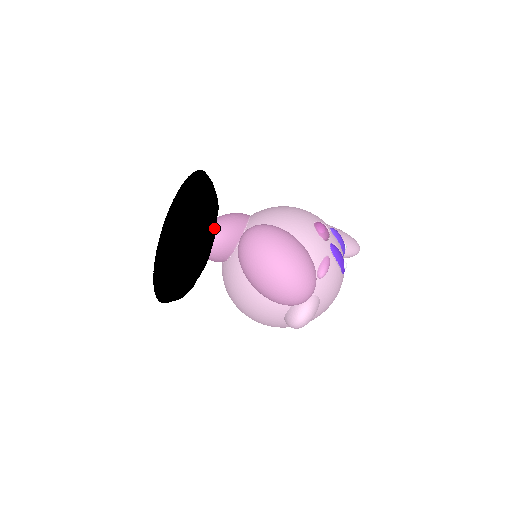
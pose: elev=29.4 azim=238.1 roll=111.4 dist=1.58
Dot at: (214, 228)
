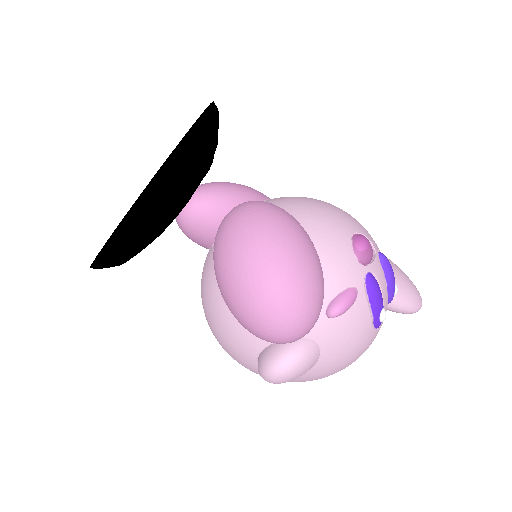
Dot at: (182, 174)
